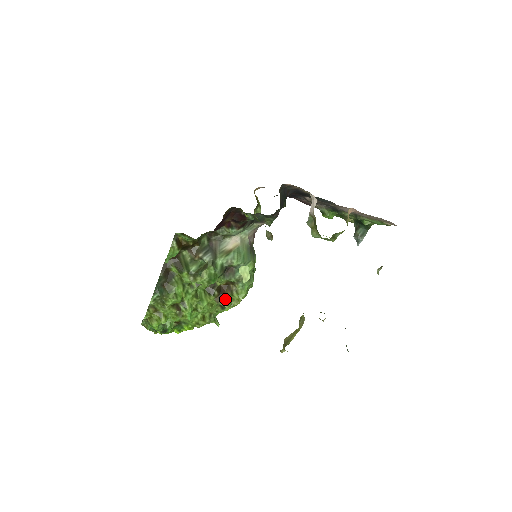
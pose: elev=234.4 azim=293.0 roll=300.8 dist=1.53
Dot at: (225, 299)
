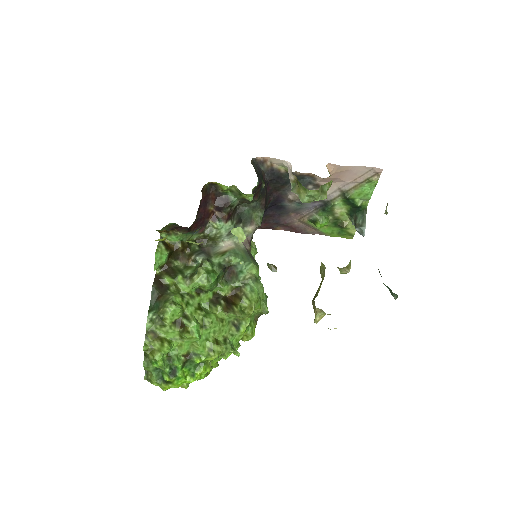
Dot at: (235, 308)
